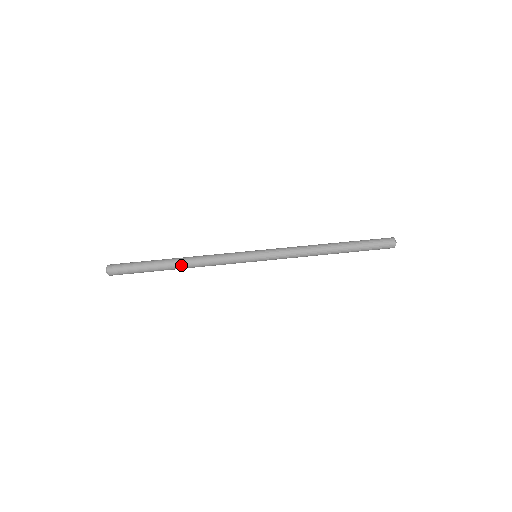
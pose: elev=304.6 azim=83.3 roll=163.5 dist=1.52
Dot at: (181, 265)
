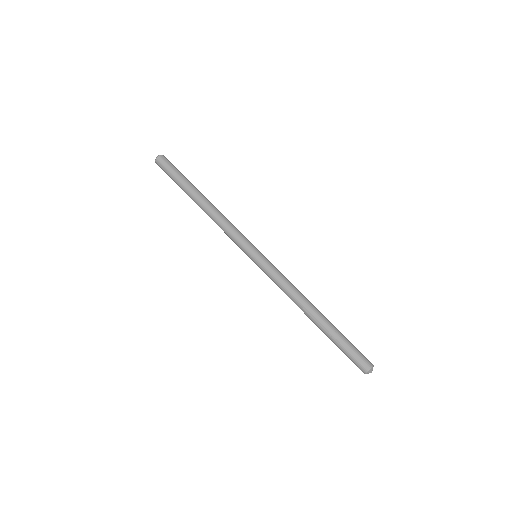
Dot at: (201, 208)
